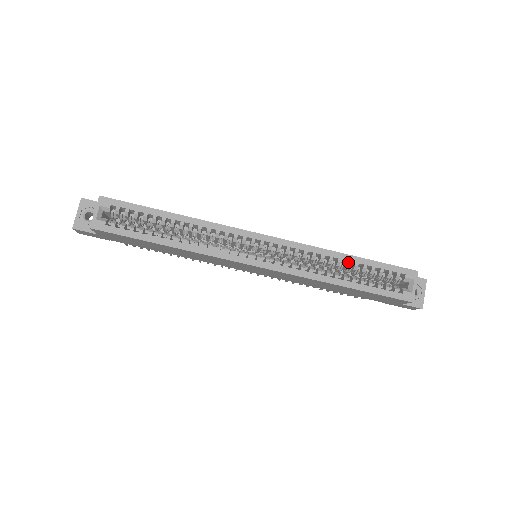
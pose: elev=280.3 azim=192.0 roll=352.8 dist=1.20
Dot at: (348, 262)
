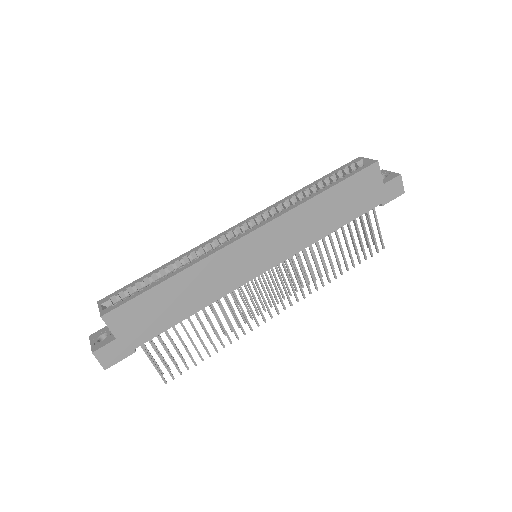
Dot at: (310, 187)
